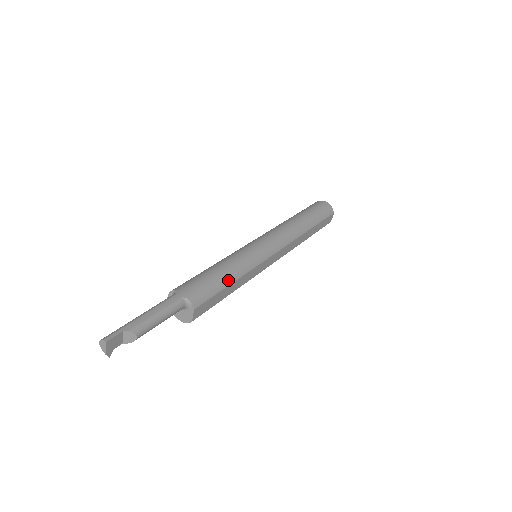
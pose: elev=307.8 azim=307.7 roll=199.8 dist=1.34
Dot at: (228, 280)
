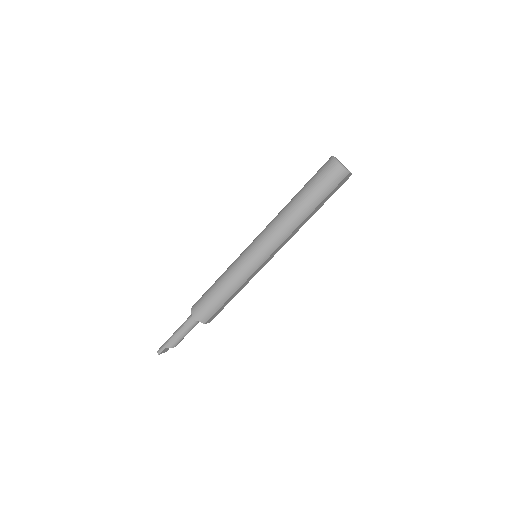
Dot at: (225, 298)
